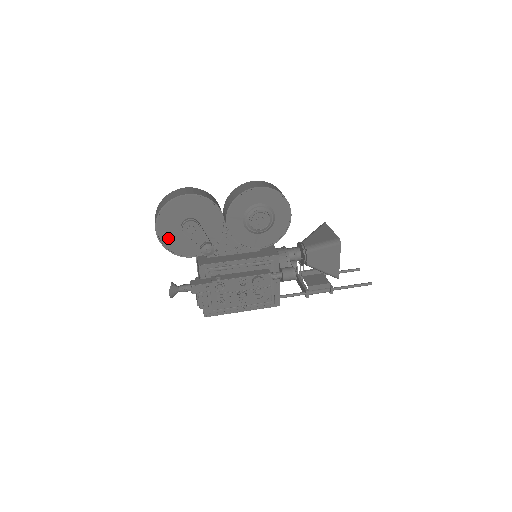
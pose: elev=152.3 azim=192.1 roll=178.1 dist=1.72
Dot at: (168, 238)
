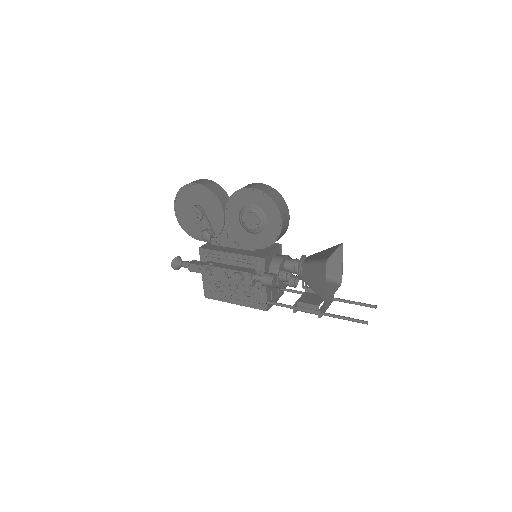
Dot at: (183, 219)
